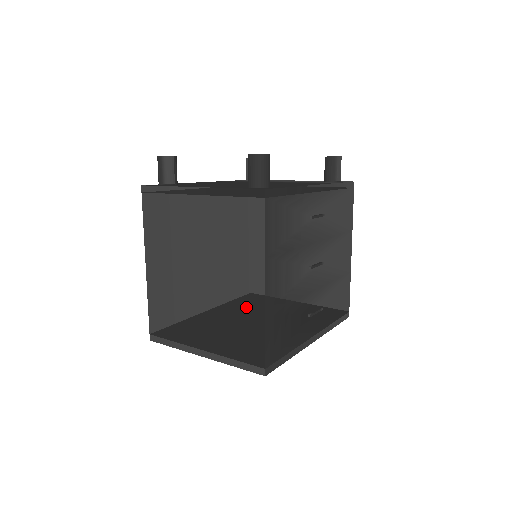
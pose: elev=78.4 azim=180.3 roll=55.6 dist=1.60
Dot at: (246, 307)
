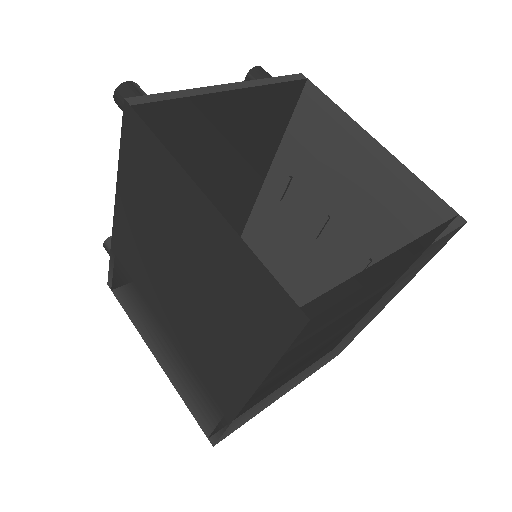
Dot at: (382, 167)
